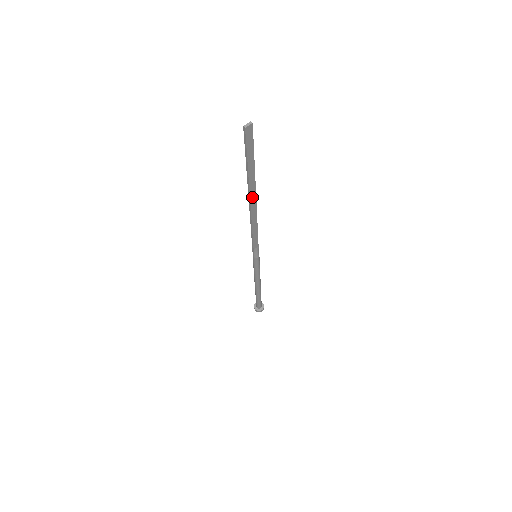
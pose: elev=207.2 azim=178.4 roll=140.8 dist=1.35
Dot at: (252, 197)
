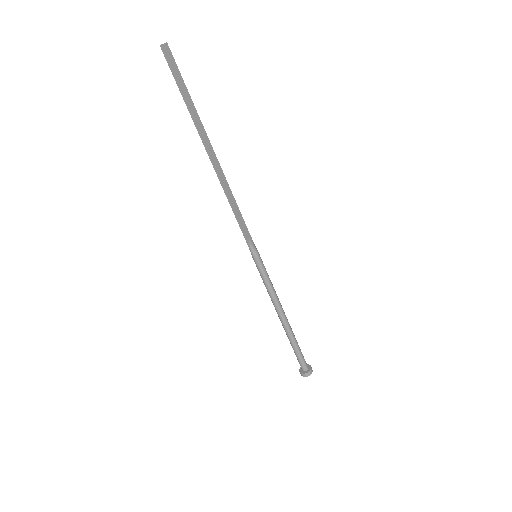
Dot at: (208, 148)
